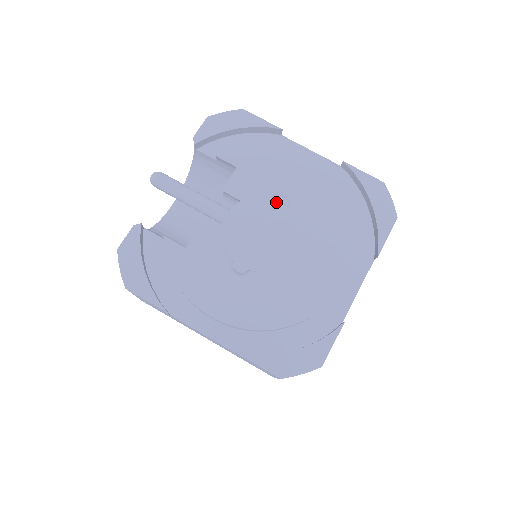
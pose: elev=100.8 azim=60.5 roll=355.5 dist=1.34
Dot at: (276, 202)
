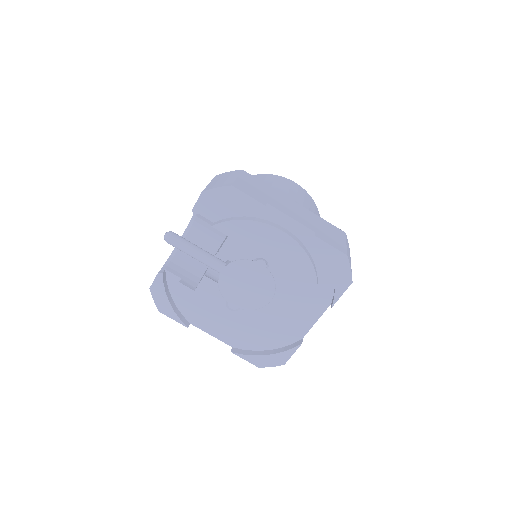
Dot at: (258, 265)
